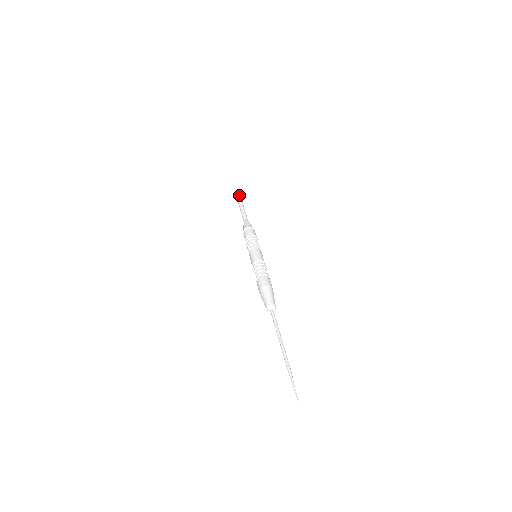
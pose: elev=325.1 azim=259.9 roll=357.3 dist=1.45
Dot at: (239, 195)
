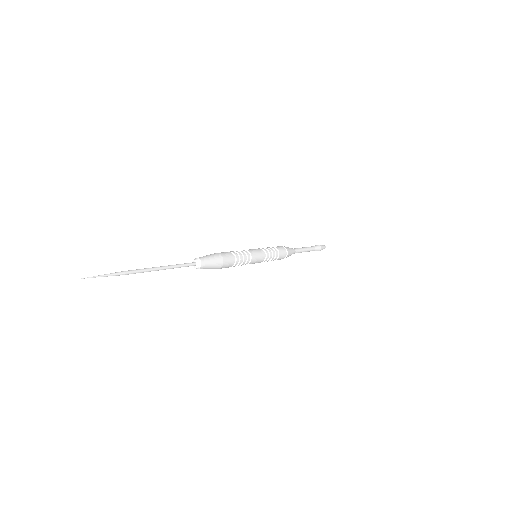
Dot at: occluded
